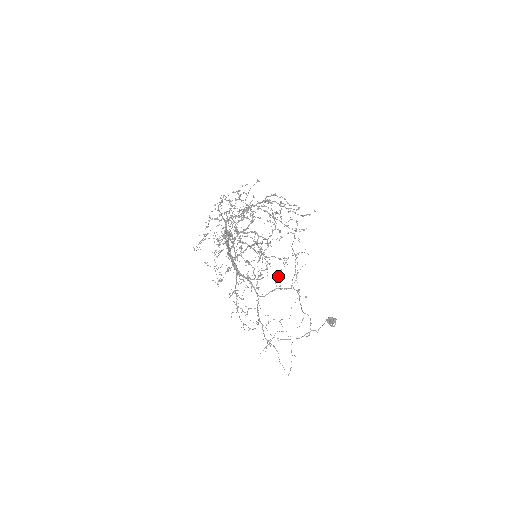
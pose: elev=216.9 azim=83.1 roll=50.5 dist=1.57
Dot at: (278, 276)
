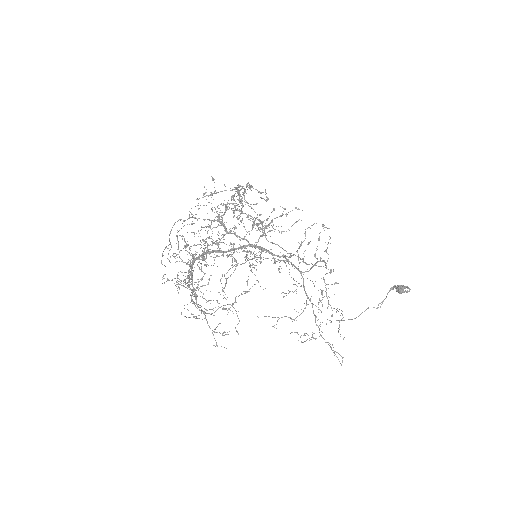
Dot at: occluded
